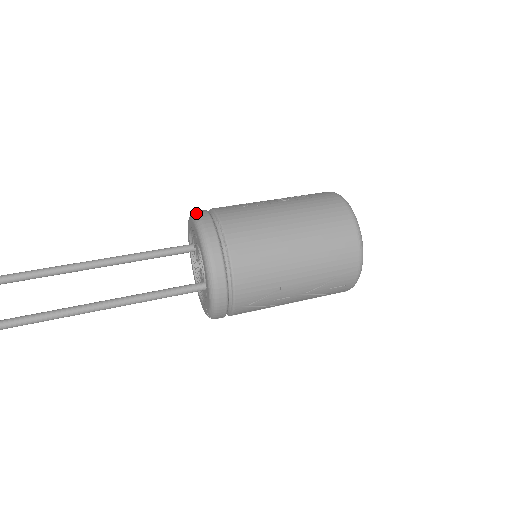
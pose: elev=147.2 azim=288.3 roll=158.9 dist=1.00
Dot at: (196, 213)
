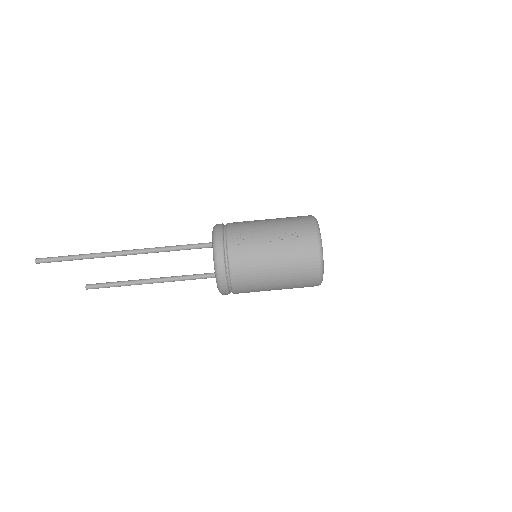
Dot at: (215, 246)
